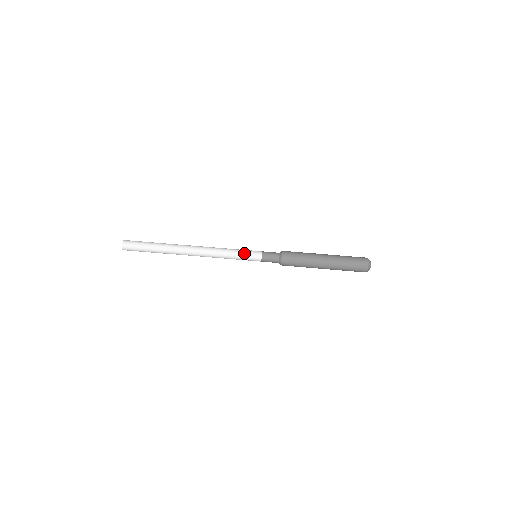
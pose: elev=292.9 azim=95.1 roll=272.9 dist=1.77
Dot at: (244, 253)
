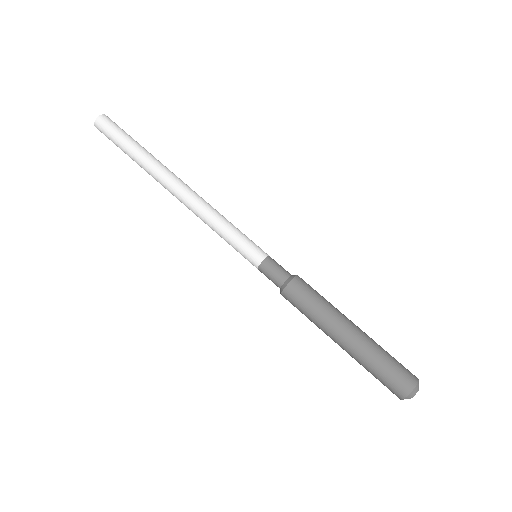
Dot at: (244, 237)
